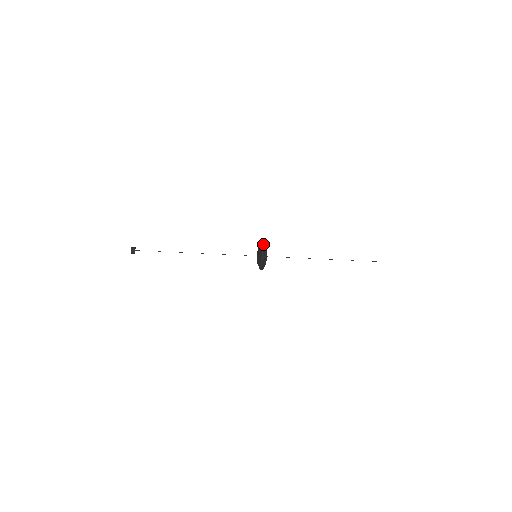
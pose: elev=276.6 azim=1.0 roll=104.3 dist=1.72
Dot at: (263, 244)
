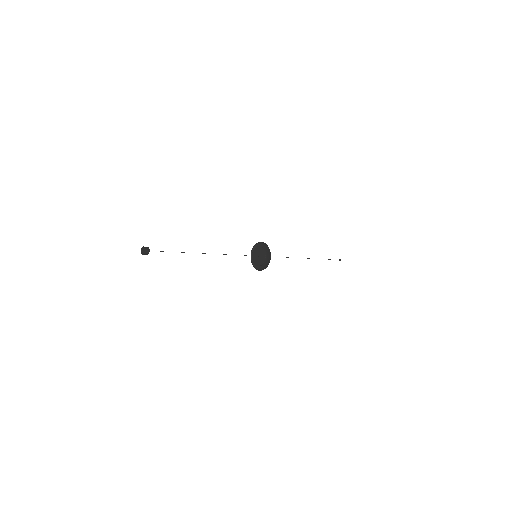
Dot at: (263, 244)
